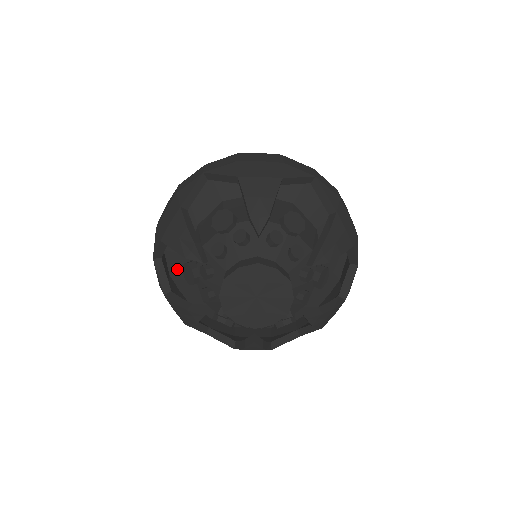
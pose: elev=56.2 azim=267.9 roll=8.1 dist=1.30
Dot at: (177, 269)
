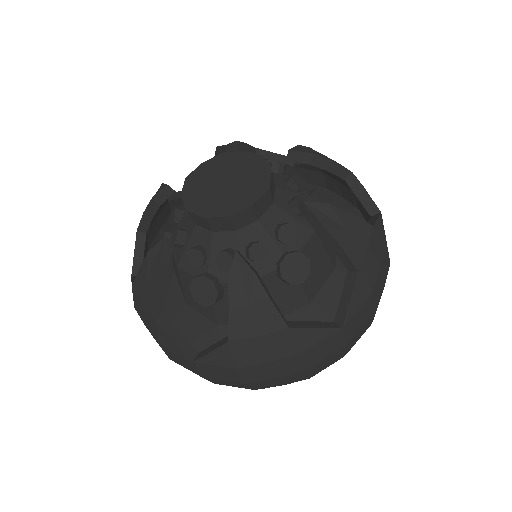
Dot at: occluded
